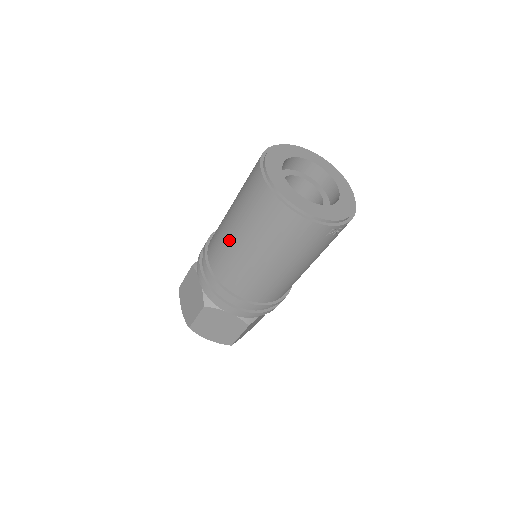
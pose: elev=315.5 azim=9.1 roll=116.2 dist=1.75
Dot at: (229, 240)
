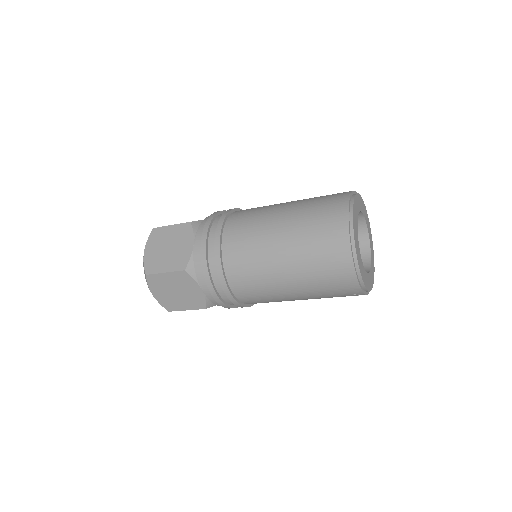
Dot at: (266, 239)
